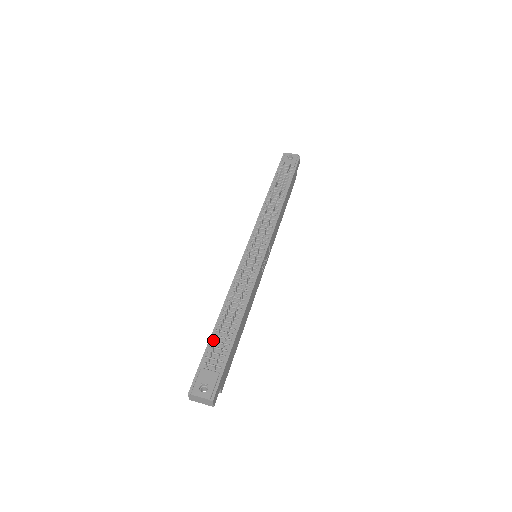
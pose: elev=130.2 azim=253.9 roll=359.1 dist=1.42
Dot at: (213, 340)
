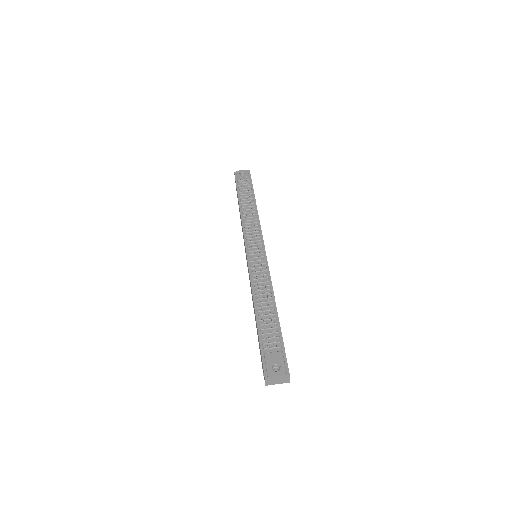
Dot at: (261, 329)
